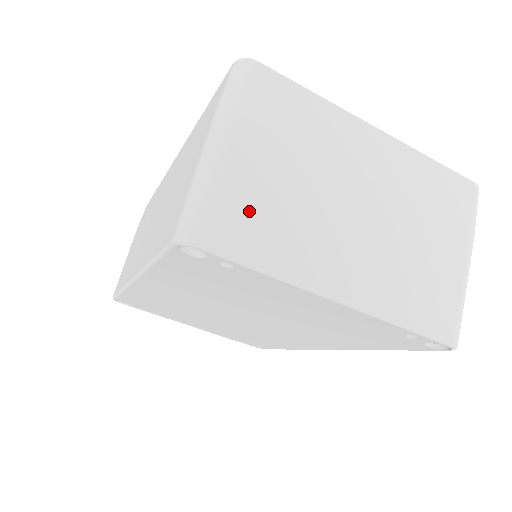
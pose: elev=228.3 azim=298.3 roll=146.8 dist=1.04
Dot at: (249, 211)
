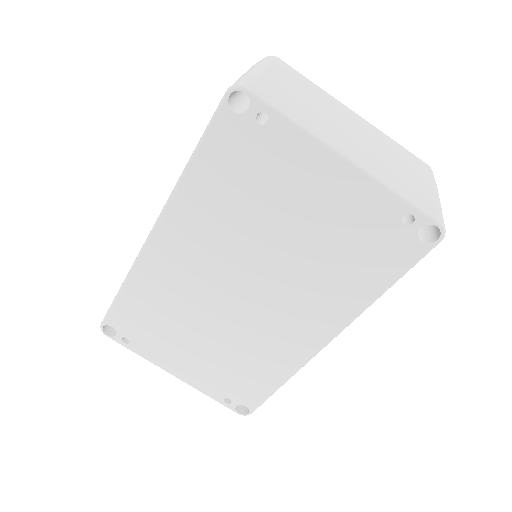
Dot at: (279, 94)
